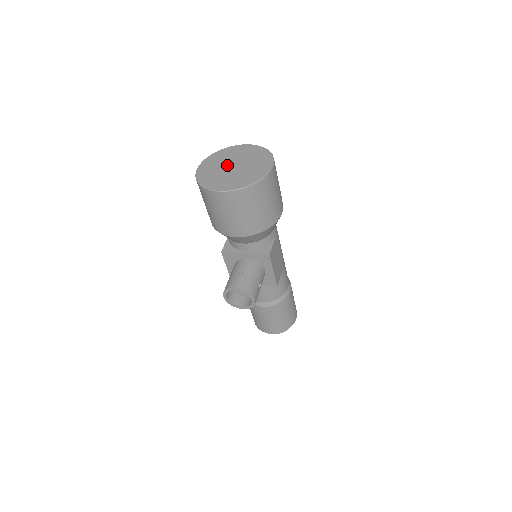
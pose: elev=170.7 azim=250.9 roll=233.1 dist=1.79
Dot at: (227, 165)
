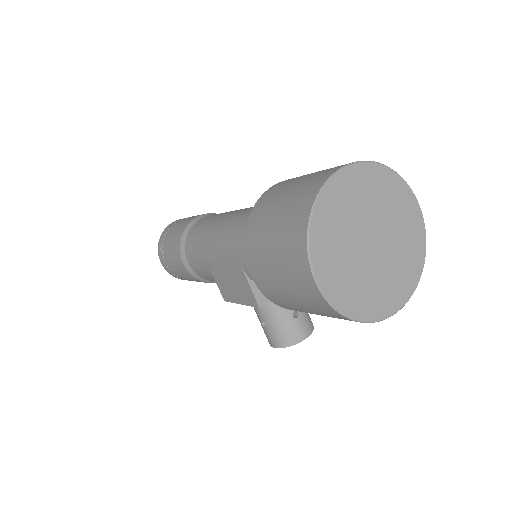
Dot at: (361, 246)
